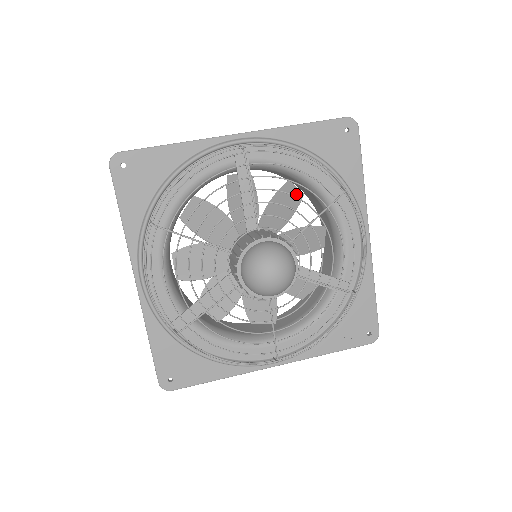
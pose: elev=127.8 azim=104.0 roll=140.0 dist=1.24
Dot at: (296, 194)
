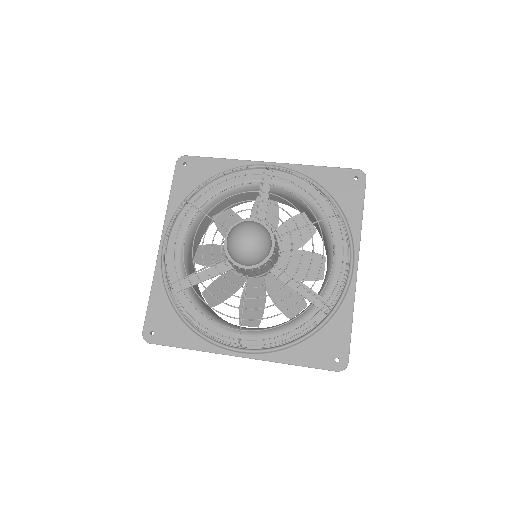
Dot at: occluded
